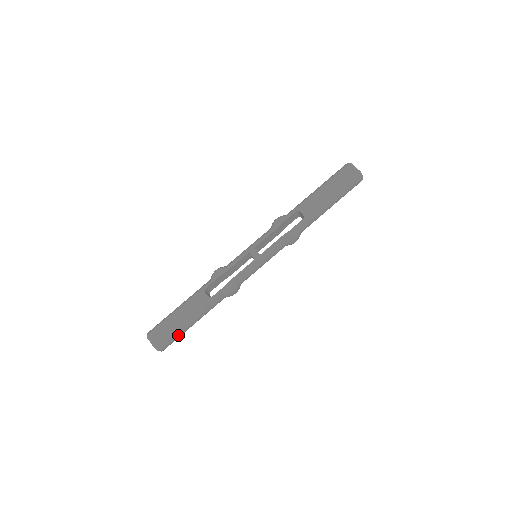
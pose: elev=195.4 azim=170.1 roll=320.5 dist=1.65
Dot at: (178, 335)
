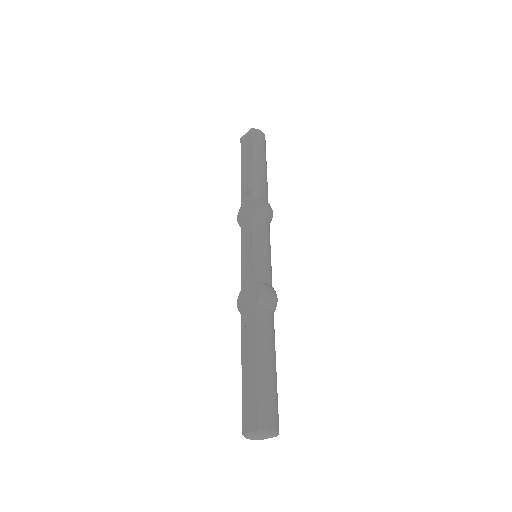
Dot at: (267, 392)
